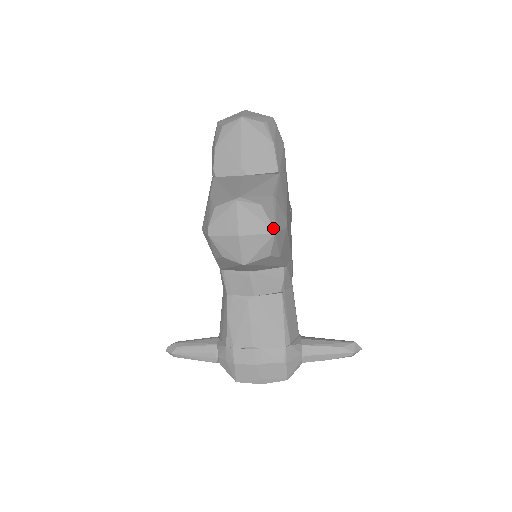
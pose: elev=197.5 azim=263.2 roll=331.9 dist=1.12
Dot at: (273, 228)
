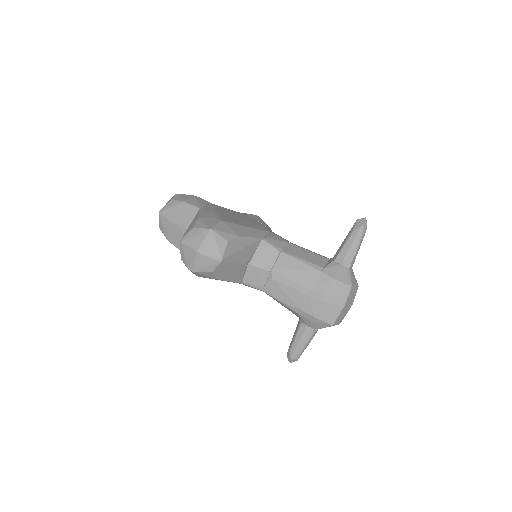
Dot at: (208, 229)
